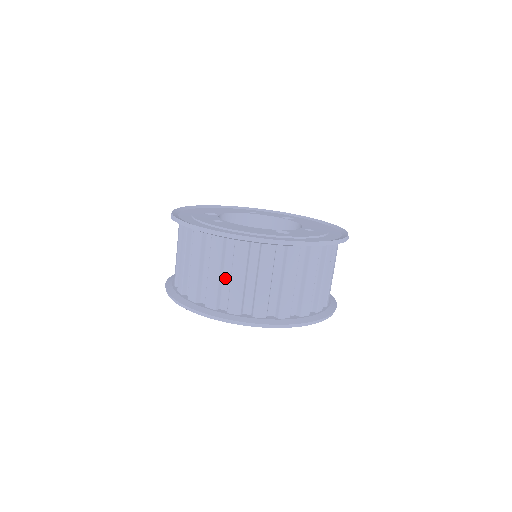
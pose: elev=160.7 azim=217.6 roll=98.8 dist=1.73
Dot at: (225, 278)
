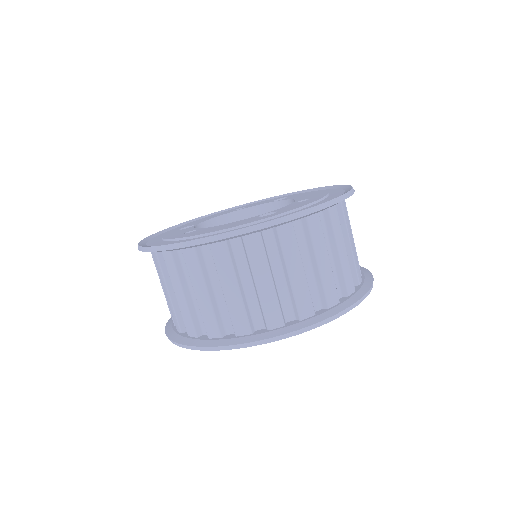
Dot at: (217, 295)
